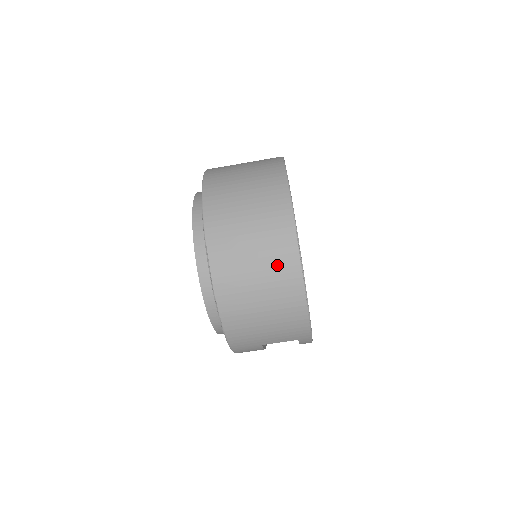
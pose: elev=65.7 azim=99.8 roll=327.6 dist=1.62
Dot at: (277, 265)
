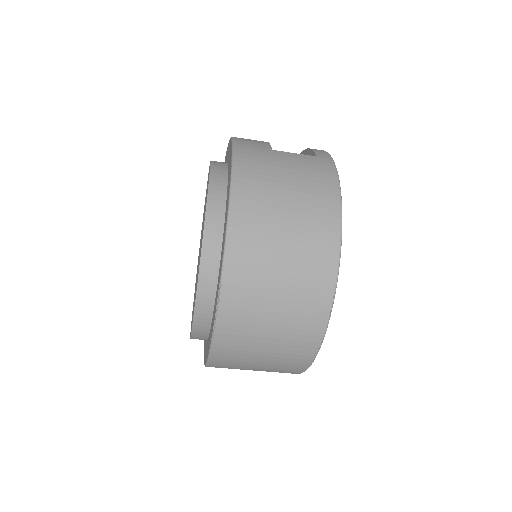
Dot at: (299, 325)
